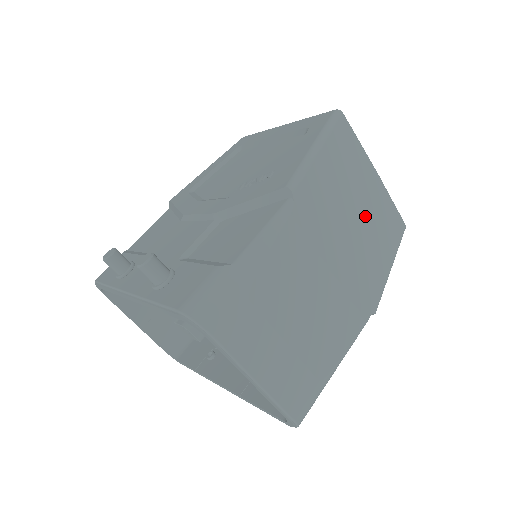
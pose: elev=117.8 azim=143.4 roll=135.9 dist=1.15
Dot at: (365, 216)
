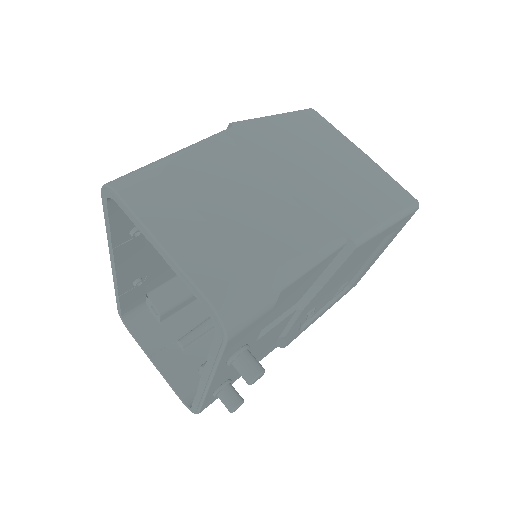
Dot at: (340, 169)
